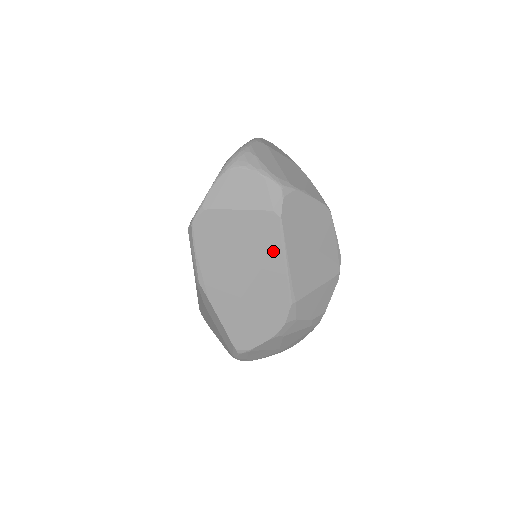
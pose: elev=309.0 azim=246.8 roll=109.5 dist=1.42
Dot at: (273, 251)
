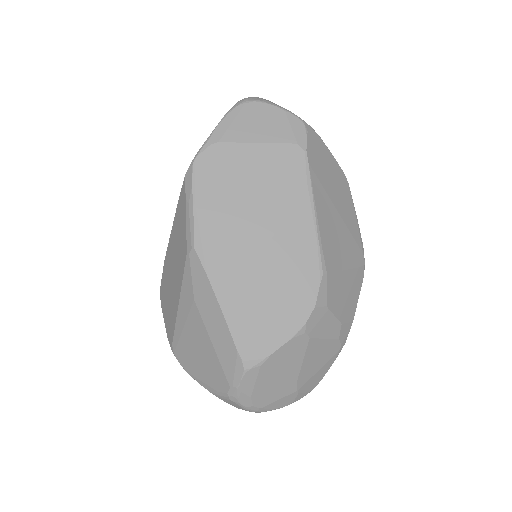
Dot at: (297, 196)
